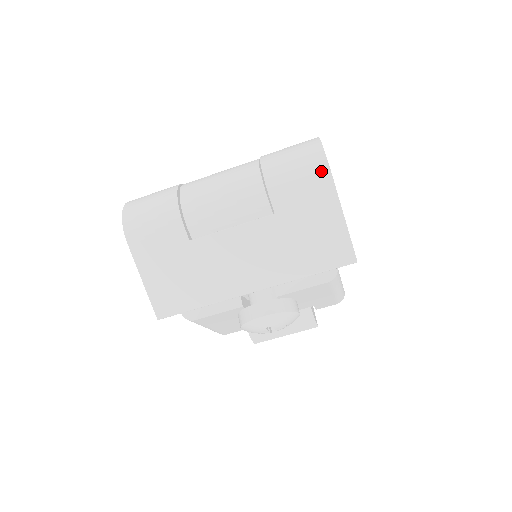
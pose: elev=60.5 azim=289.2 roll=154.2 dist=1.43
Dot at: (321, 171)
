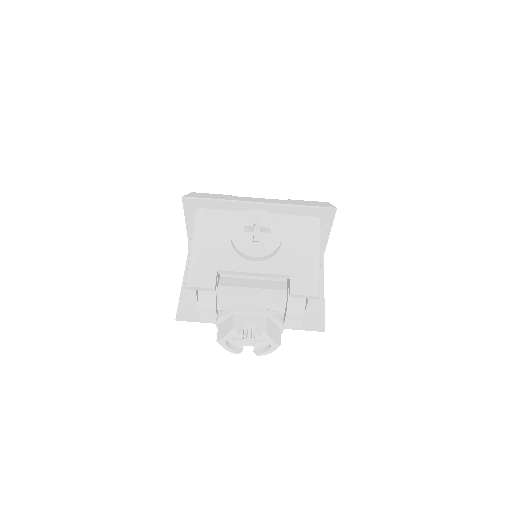
Dot at: occluded
